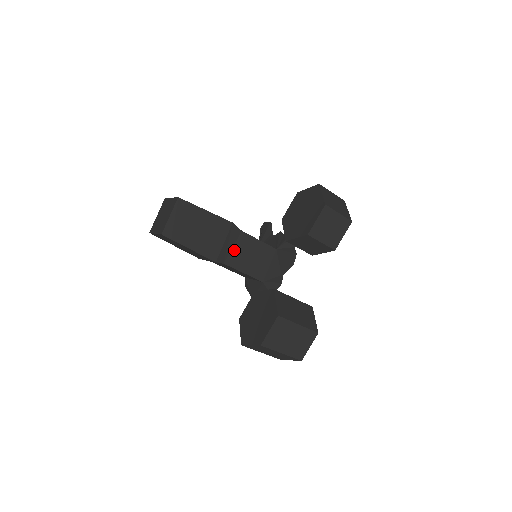
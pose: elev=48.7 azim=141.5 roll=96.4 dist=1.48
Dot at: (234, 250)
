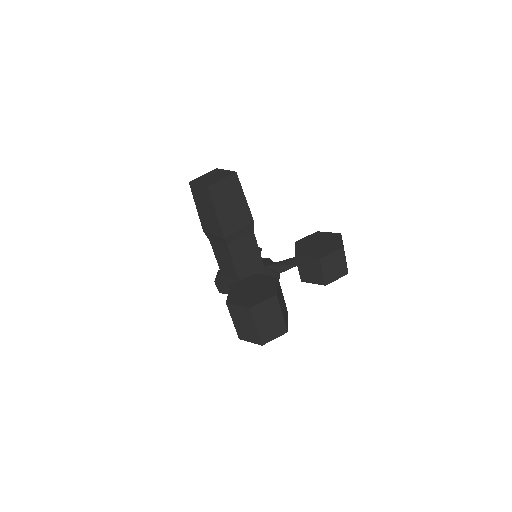
Dot at: (240, 241)
